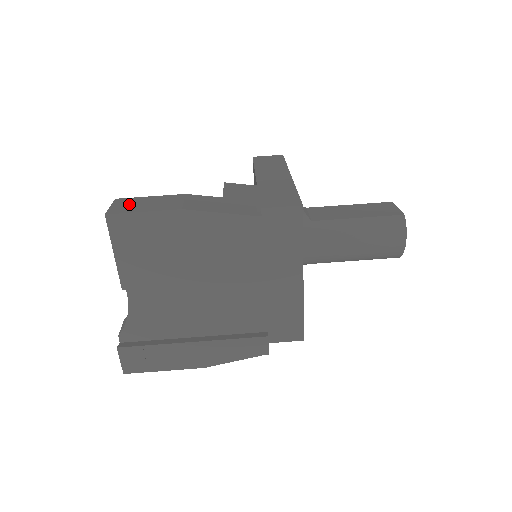
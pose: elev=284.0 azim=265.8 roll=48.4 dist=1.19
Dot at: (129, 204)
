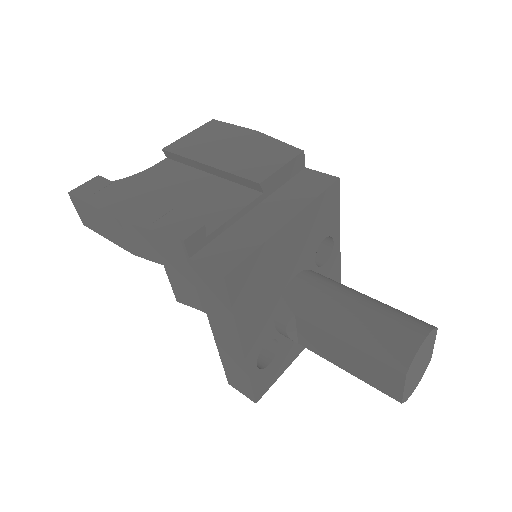
Dot at: occluded
